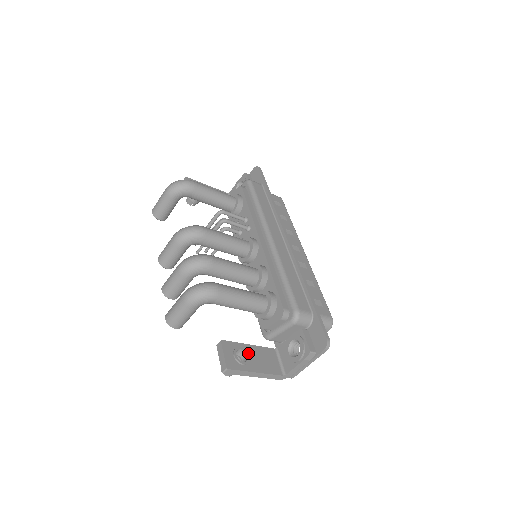
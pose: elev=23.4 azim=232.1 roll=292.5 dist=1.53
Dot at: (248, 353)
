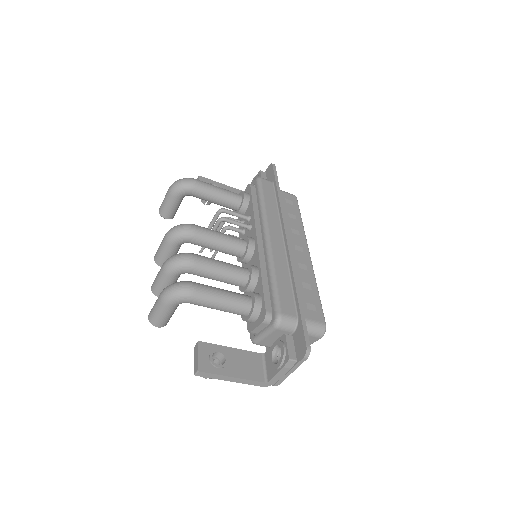
Dot at: (227, 356)
